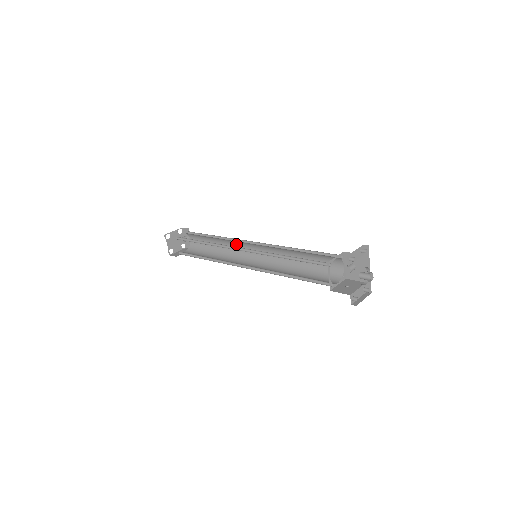
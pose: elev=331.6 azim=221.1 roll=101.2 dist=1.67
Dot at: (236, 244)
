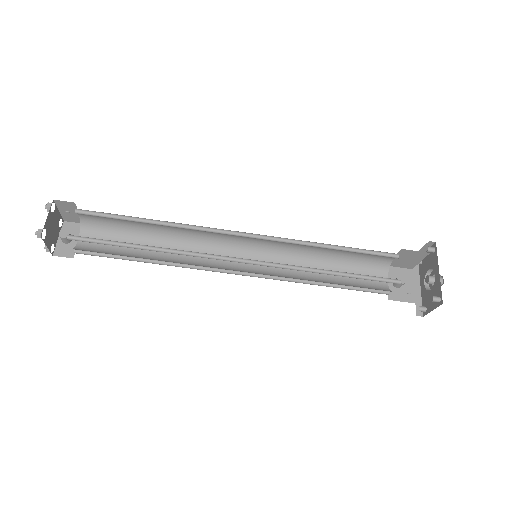
Dot at: (199, 250)
